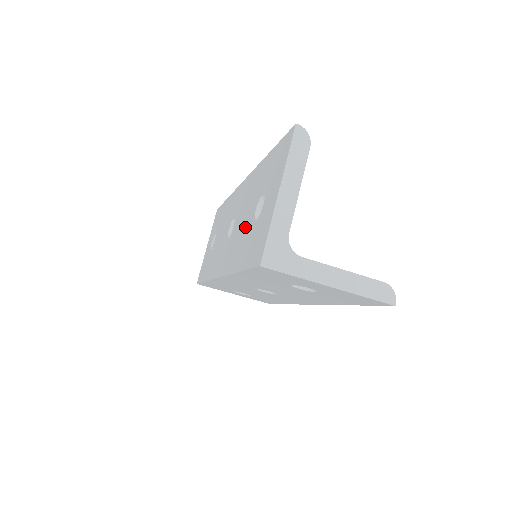
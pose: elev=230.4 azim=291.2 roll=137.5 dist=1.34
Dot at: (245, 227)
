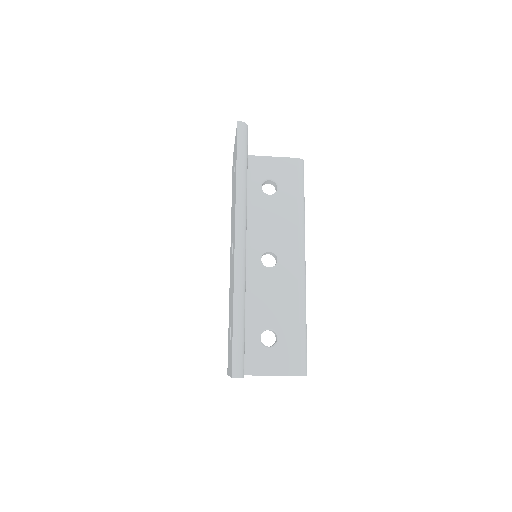
Dot at: (230, 309)
